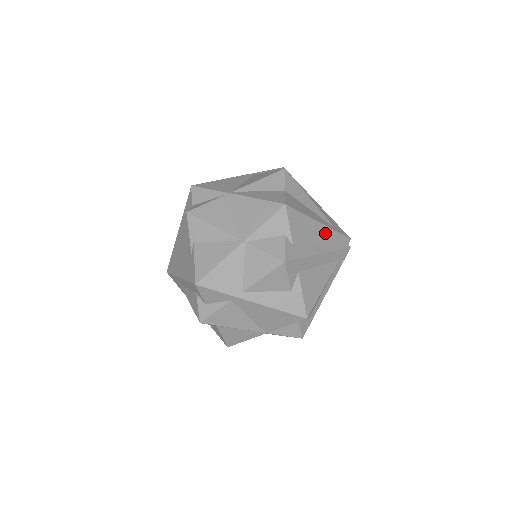
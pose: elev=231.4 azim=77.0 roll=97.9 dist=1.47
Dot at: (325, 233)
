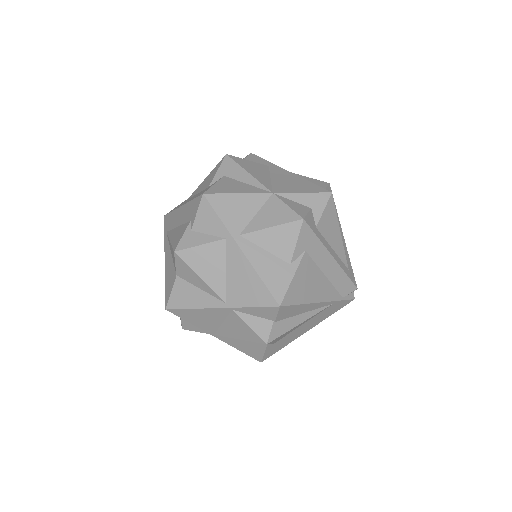
Dot at: occluded
